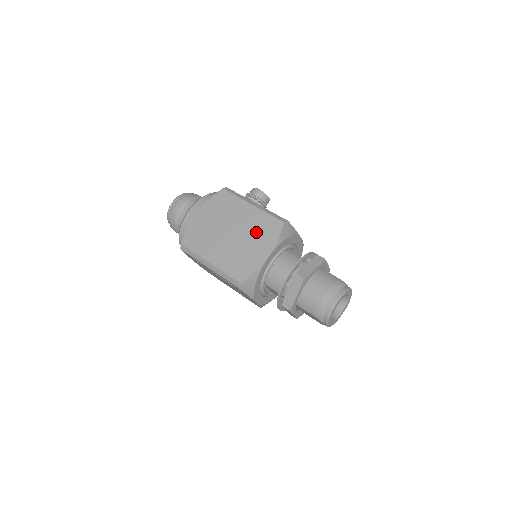
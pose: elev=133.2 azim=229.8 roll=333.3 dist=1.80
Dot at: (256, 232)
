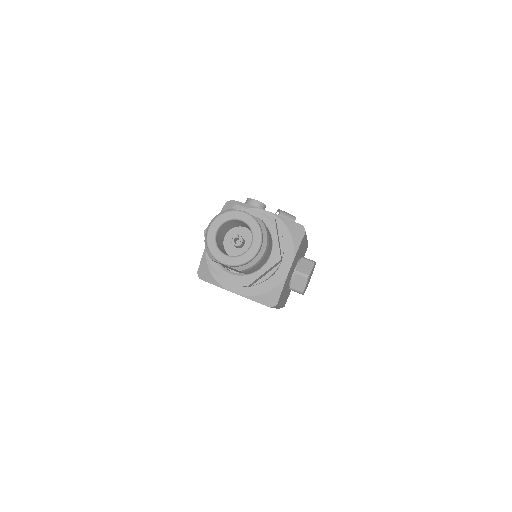
Dot at: occluded
